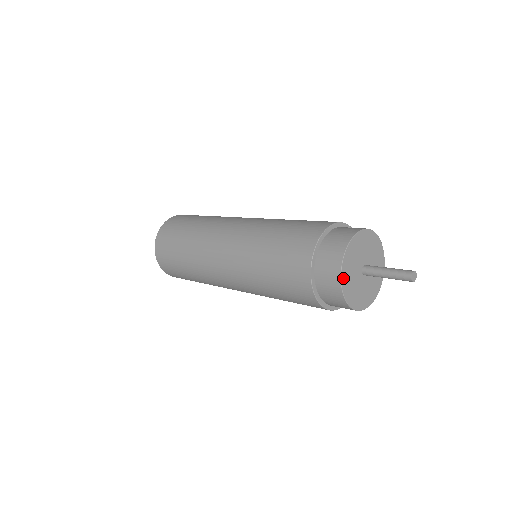
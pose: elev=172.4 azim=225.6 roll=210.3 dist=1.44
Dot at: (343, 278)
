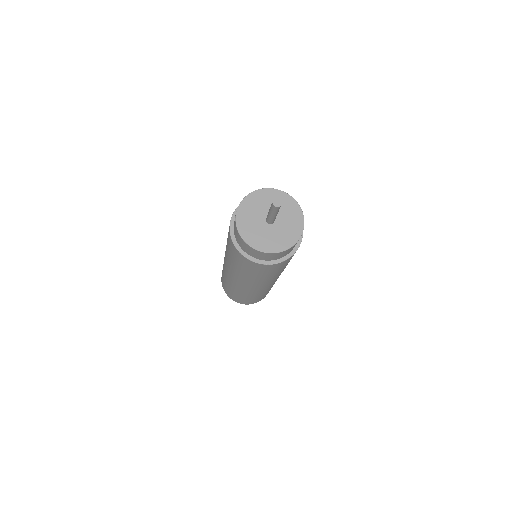
Dot at: (239, 212)
